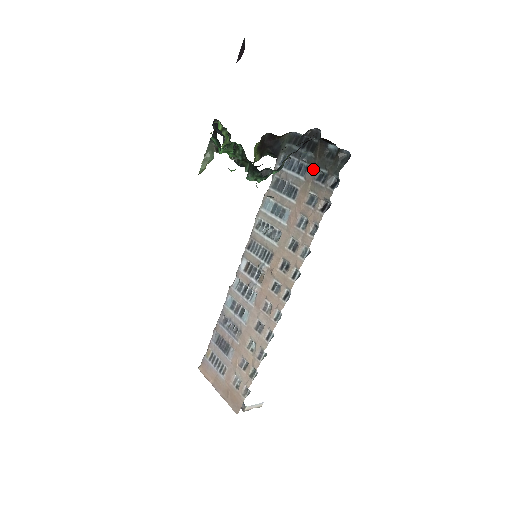
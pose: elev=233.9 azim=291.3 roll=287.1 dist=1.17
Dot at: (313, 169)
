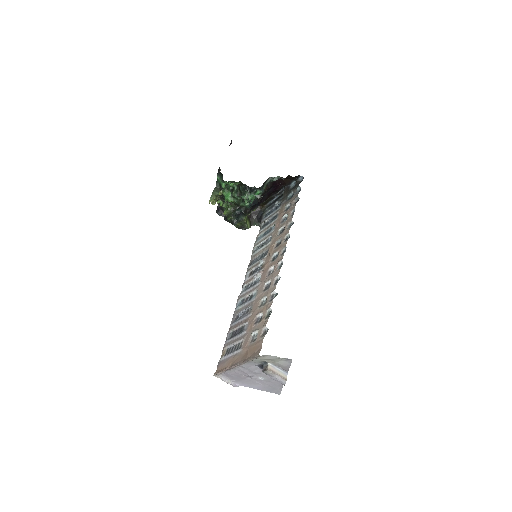
Dot at: (284, 200)
